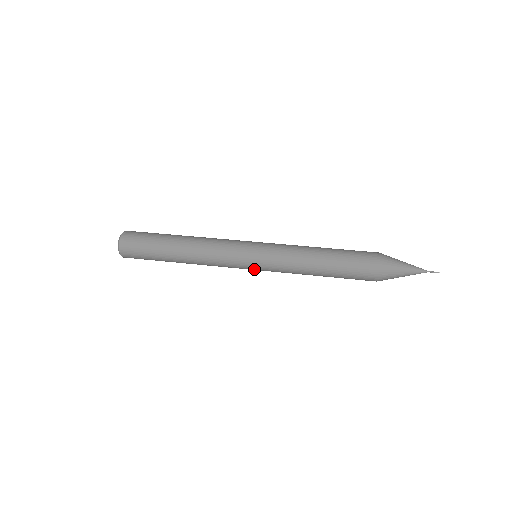
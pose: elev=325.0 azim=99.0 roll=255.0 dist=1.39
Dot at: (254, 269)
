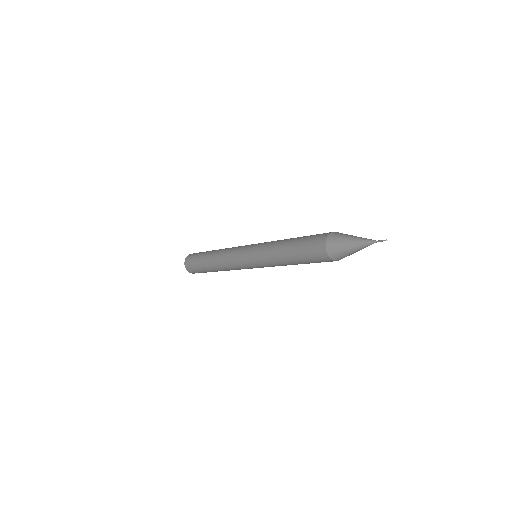
Dot at: (247, 260)
